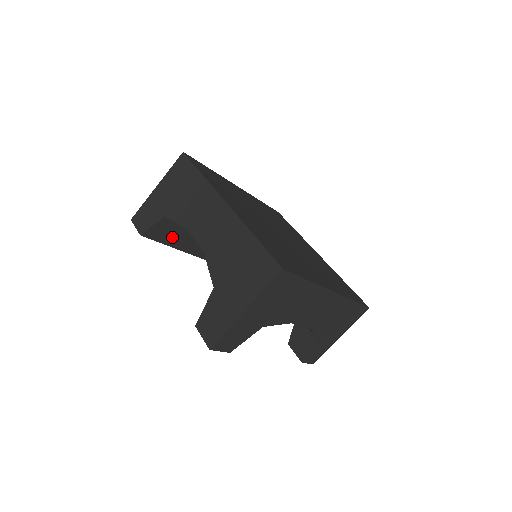
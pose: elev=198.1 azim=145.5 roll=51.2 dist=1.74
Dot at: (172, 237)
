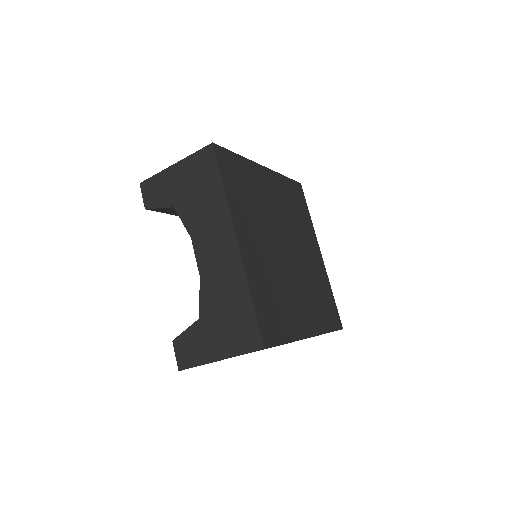
Dot at: occluded
